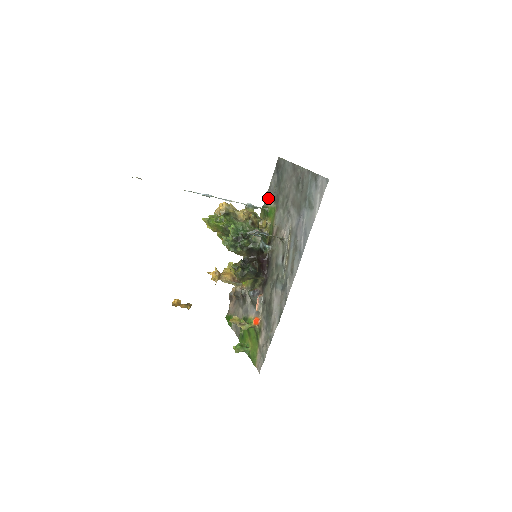
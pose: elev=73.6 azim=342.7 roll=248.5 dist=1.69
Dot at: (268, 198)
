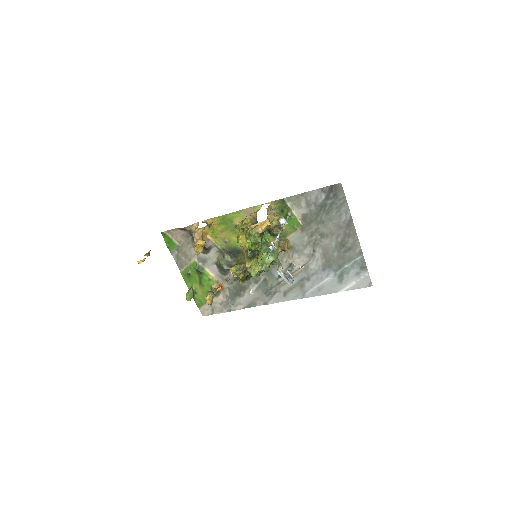
Dot at: (297, 202)
